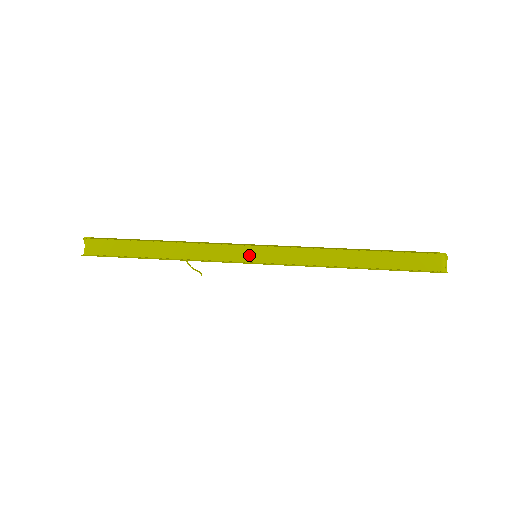
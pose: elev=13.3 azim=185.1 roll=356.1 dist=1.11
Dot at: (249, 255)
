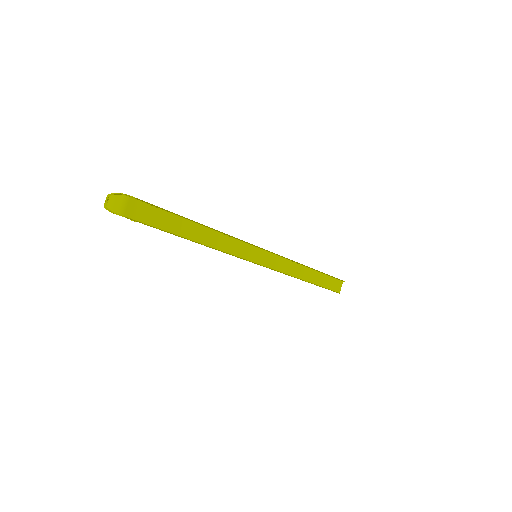
Dot at: (257, 256)
